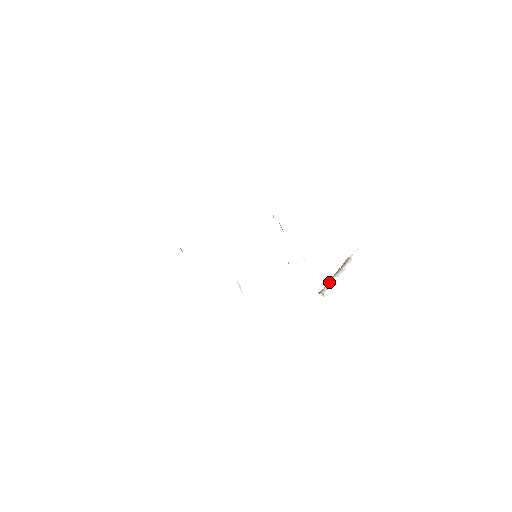
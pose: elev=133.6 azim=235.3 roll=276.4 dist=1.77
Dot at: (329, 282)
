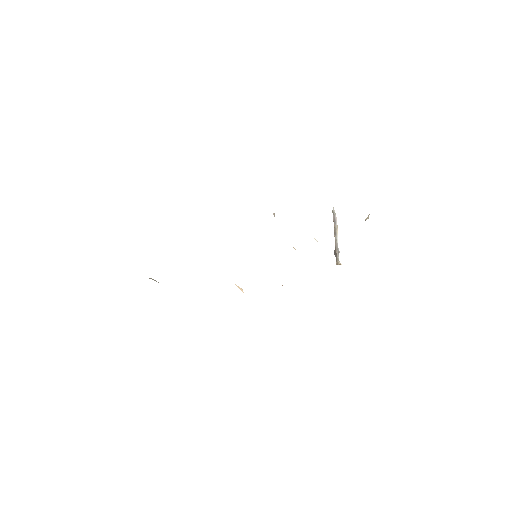
Dot at: (337, 248)
